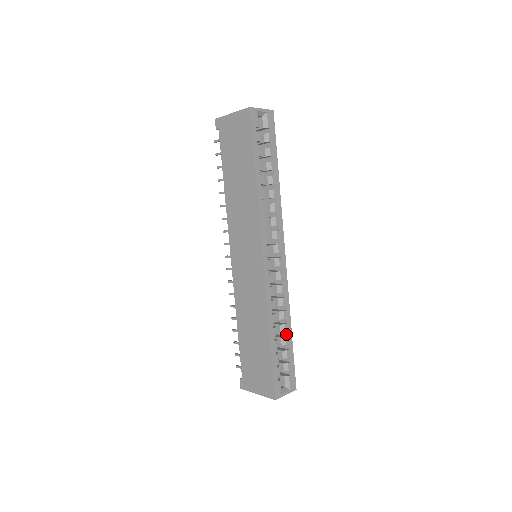
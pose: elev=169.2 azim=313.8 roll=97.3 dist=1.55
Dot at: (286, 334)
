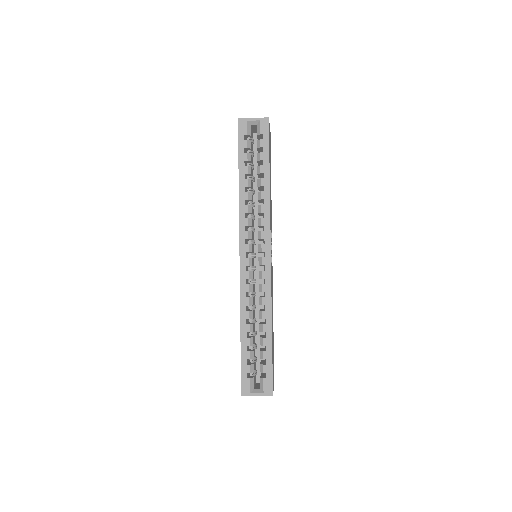
Dot at: (266, 335)
